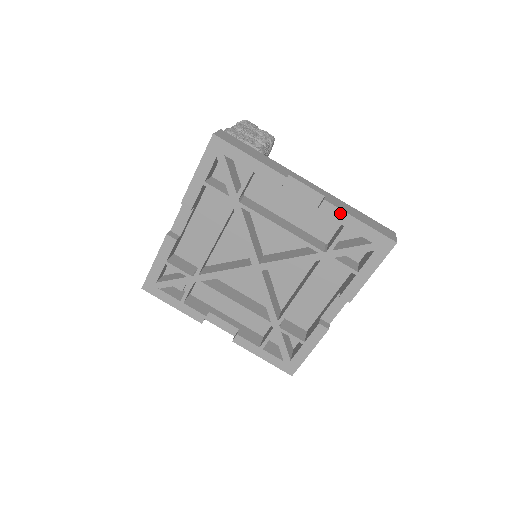
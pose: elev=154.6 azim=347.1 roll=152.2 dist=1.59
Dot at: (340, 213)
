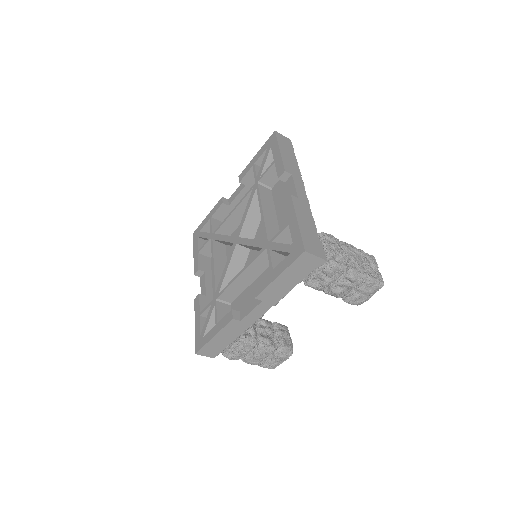
Dot at: (247, 168)
